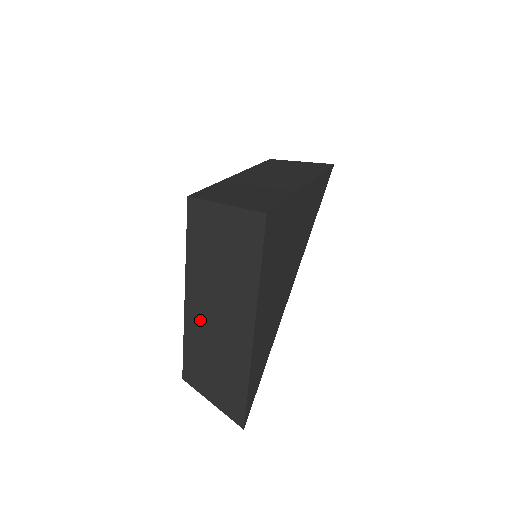
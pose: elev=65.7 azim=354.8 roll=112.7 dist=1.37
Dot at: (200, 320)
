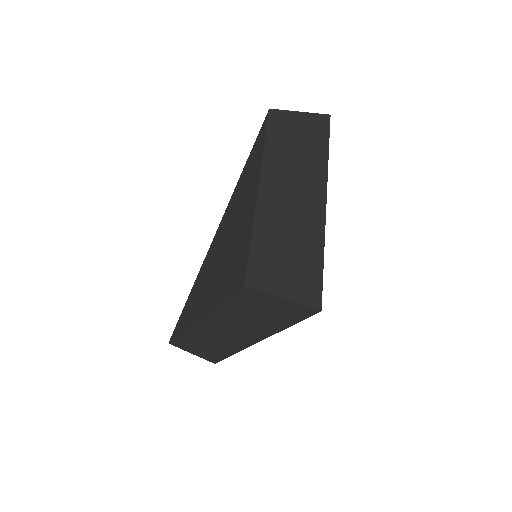
Dot at: (208, 330)
